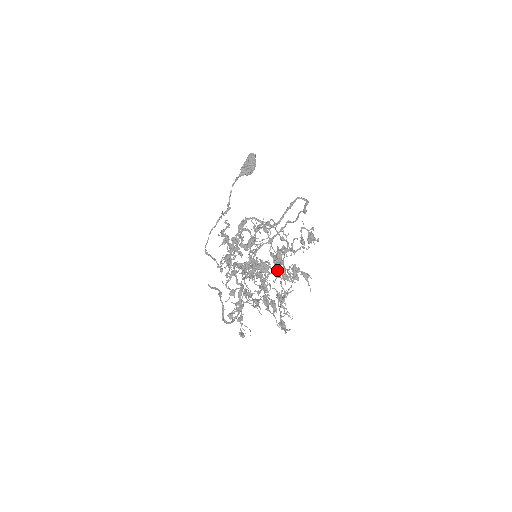
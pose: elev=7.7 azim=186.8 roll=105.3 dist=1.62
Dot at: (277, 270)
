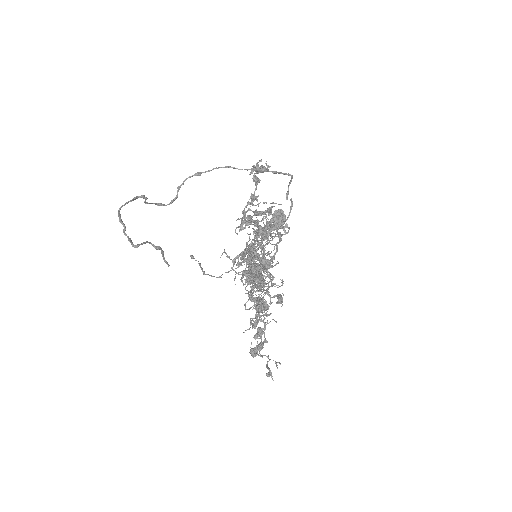
Dot at: (257, 237)
